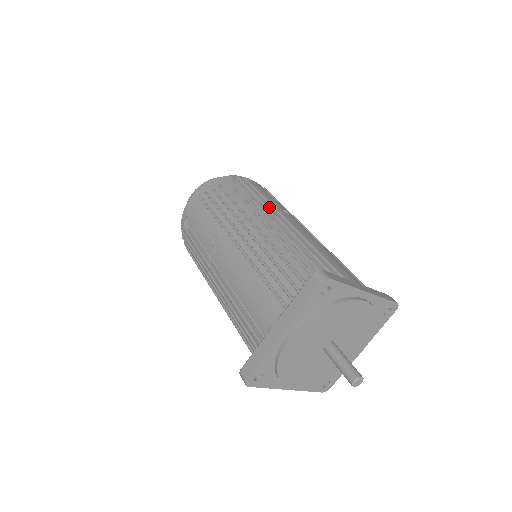
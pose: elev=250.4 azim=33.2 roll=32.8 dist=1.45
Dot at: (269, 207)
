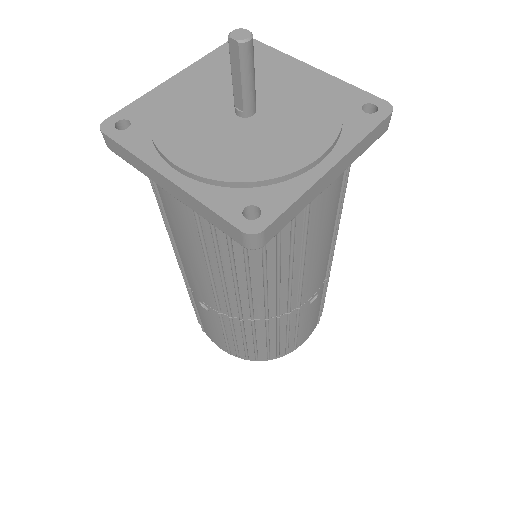
Dot at: occluded
